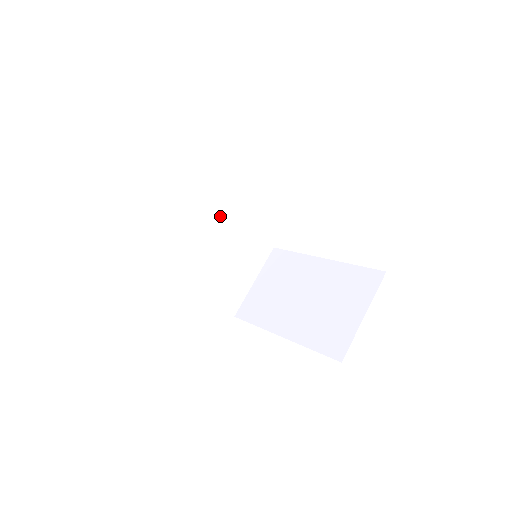
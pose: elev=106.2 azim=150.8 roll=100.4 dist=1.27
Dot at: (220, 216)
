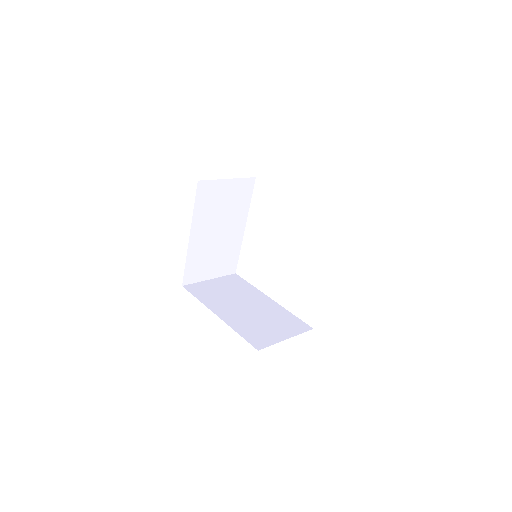
Dot at: (260, 300)
